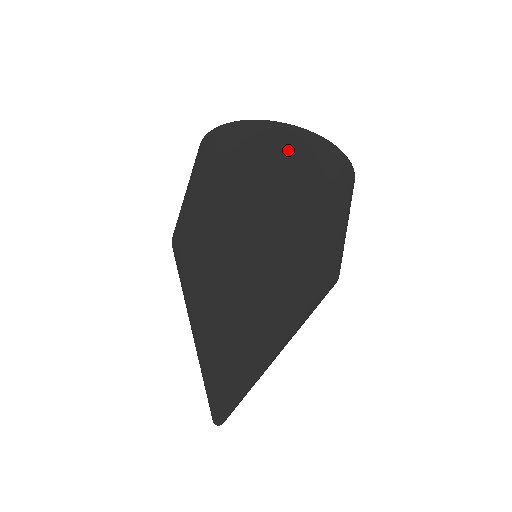
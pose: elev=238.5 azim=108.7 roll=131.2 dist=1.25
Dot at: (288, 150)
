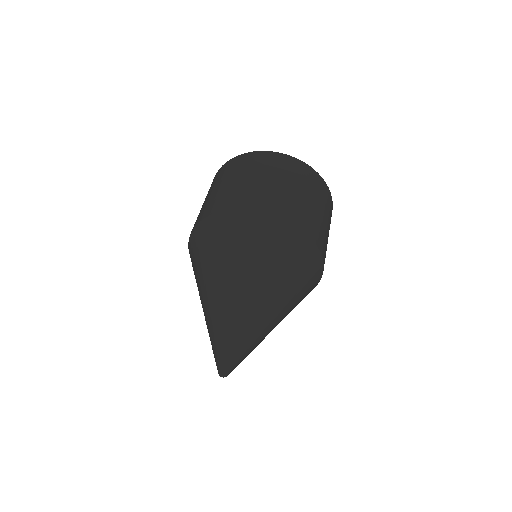
Dot at: (295, 172)
